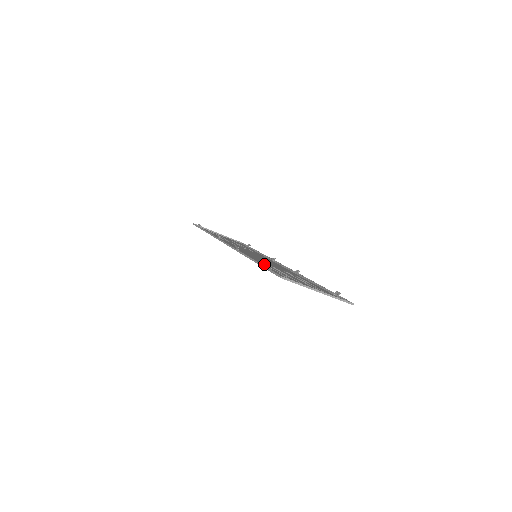
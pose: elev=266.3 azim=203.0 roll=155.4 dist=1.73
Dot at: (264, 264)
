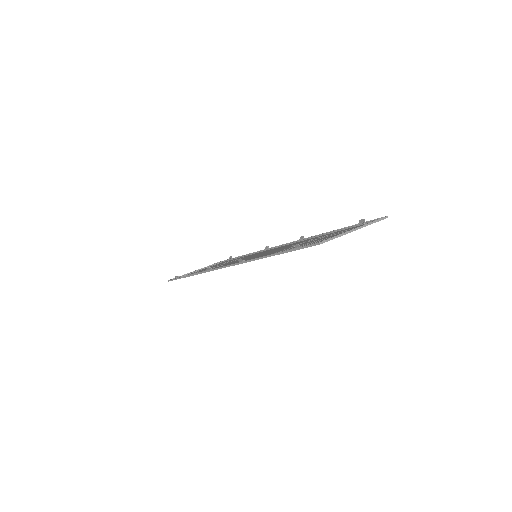
Dot at: occluded
